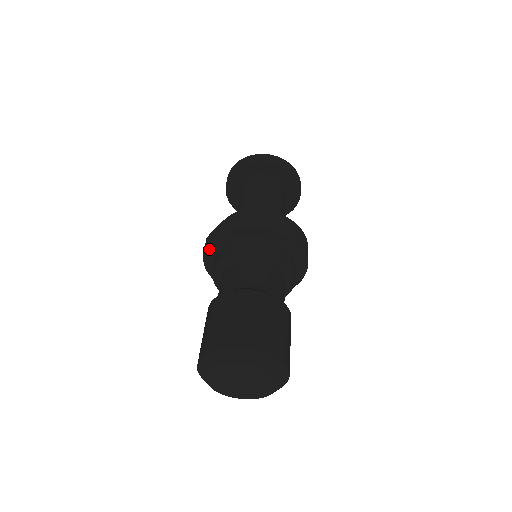
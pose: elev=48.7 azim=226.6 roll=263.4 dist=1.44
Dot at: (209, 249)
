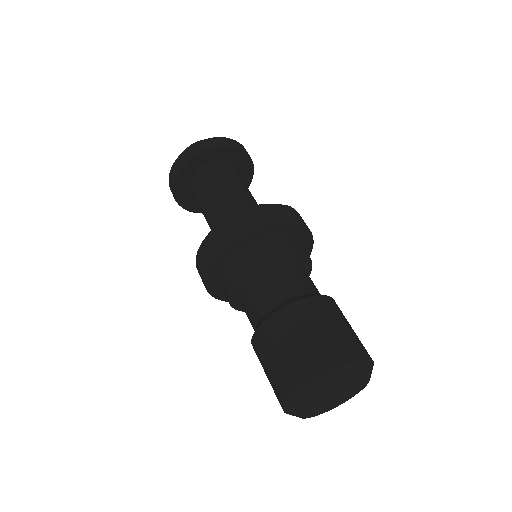
Dot at: (252, 234)
